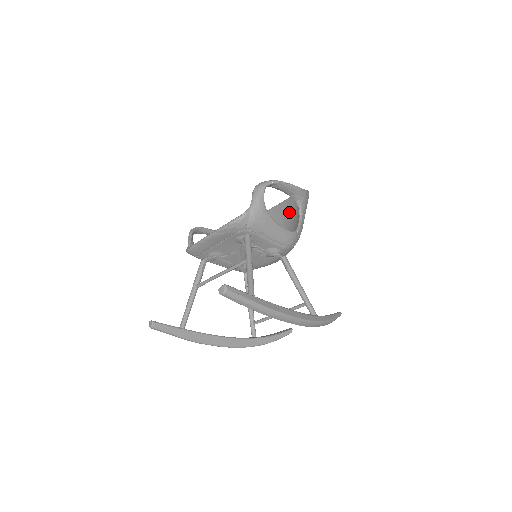
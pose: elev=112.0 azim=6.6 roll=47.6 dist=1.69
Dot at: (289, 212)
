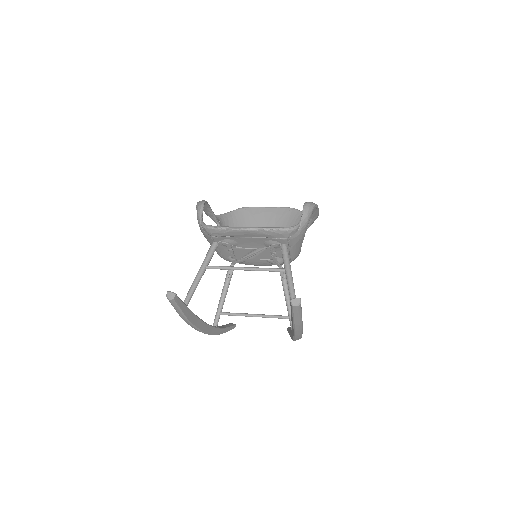
Dot at: (276, 221)
